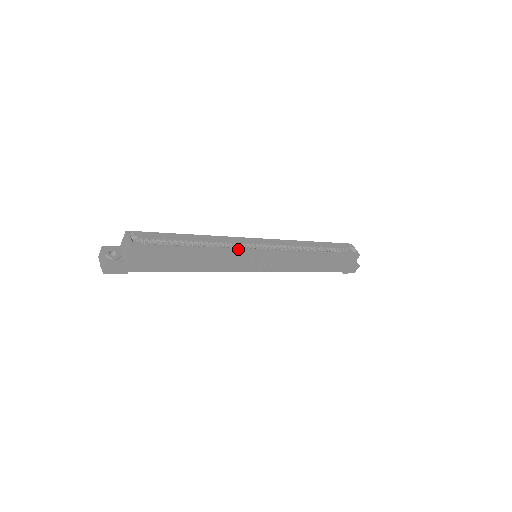
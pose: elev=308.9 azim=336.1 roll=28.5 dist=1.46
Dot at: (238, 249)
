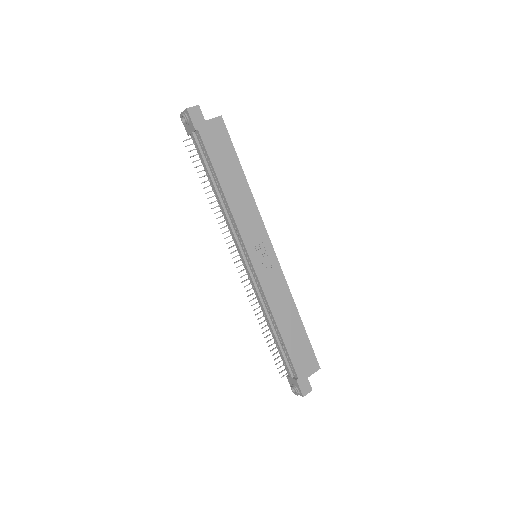
Dot at: (261, 218)
